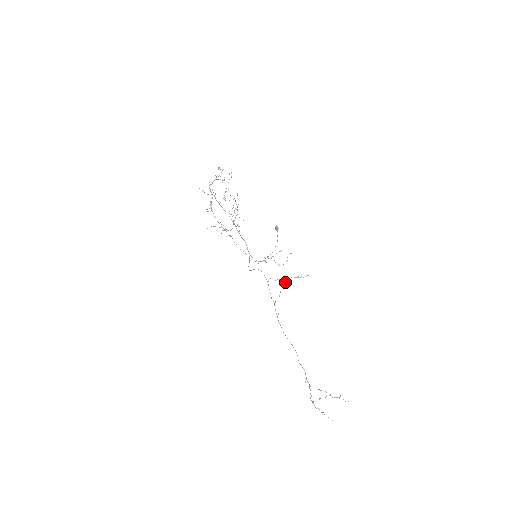
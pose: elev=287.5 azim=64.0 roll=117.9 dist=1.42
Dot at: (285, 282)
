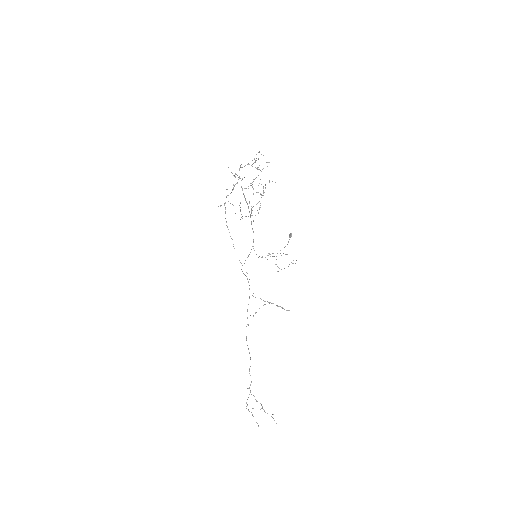
Dot at: occluded
